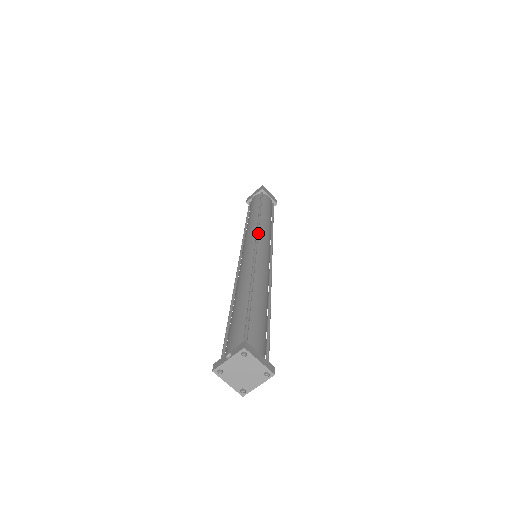
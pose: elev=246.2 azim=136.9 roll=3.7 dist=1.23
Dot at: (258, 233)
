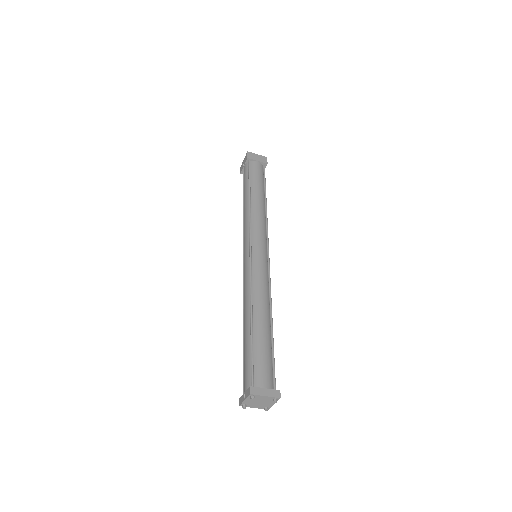
Dot at: (250, 234)
